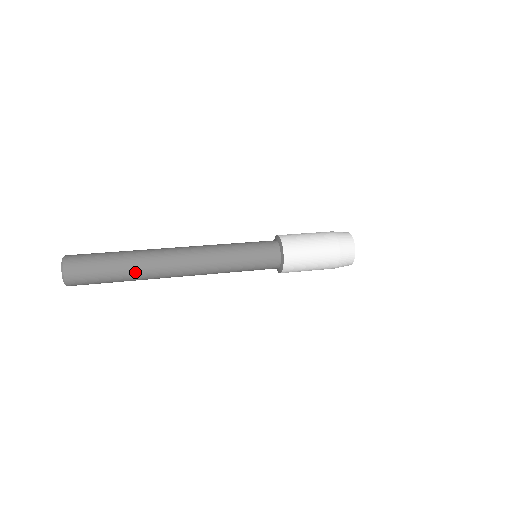
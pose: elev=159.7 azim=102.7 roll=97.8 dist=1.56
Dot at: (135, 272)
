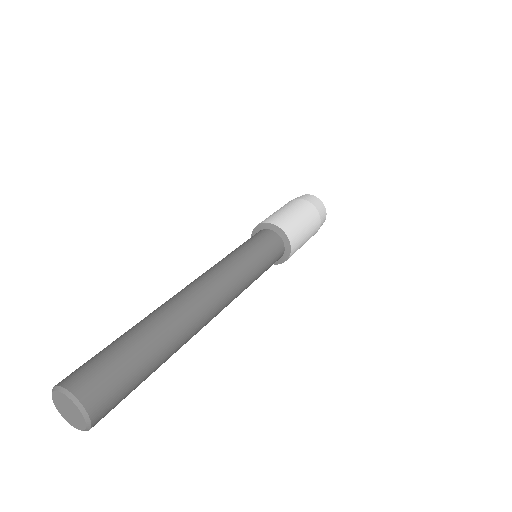
Dot at: (173, 350)
